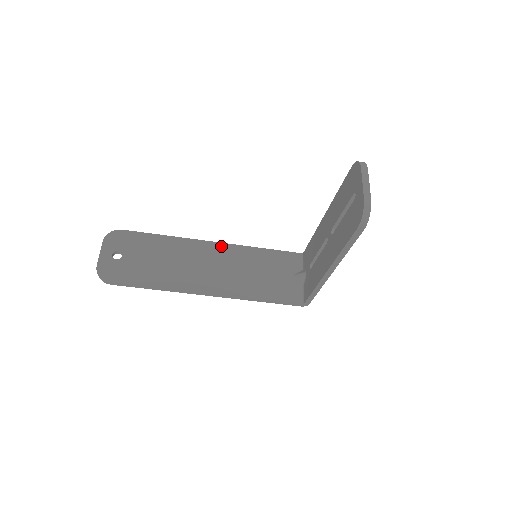
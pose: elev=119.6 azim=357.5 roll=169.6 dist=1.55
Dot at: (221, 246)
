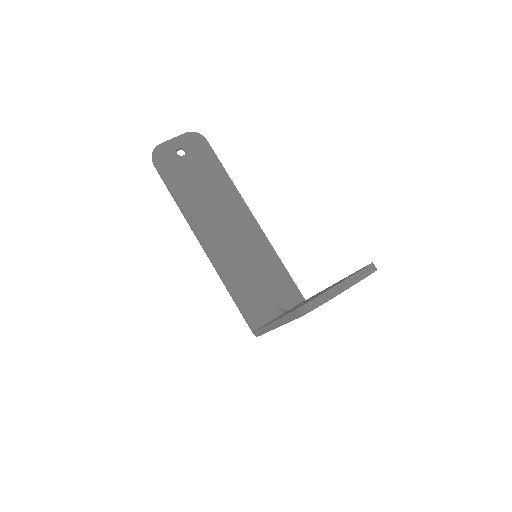
Dot at: (255, 225)
